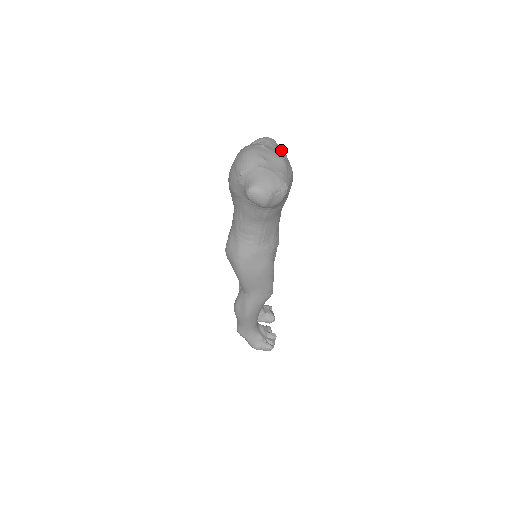
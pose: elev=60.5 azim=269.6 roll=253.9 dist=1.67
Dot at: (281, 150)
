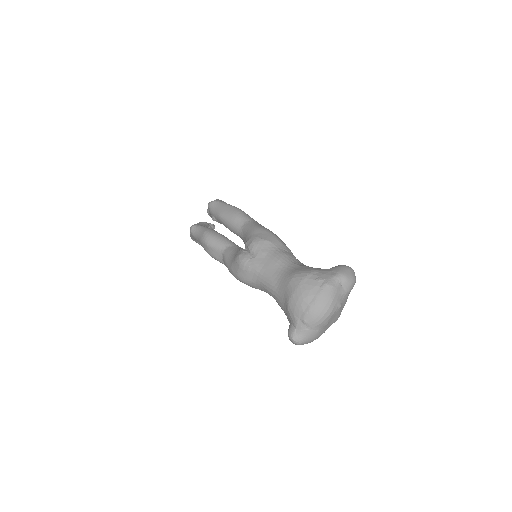
Dot at: occluded
